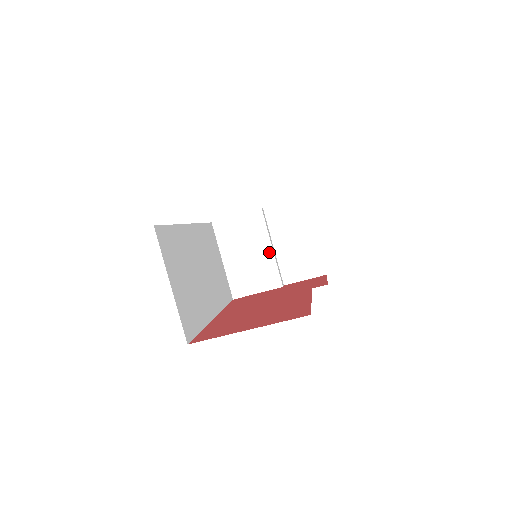
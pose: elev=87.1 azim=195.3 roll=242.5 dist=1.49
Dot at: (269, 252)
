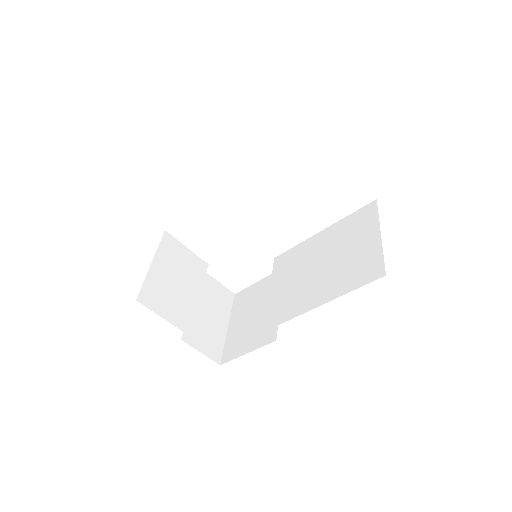
Dot at: (195, 297)
